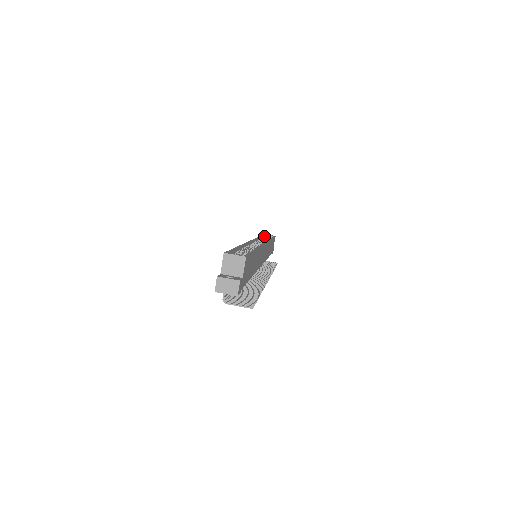
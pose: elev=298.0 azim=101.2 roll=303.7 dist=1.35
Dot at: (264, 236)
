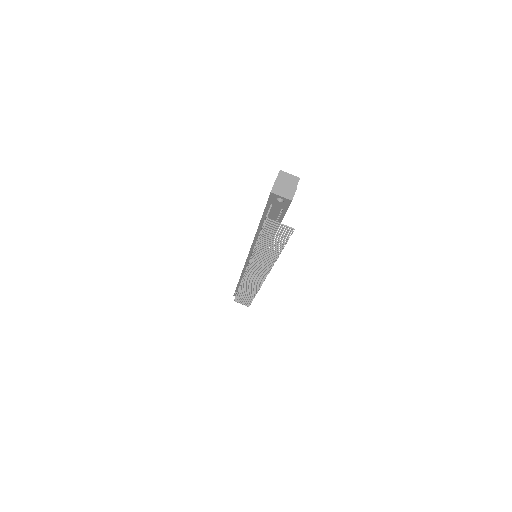
Dot at: occluded
